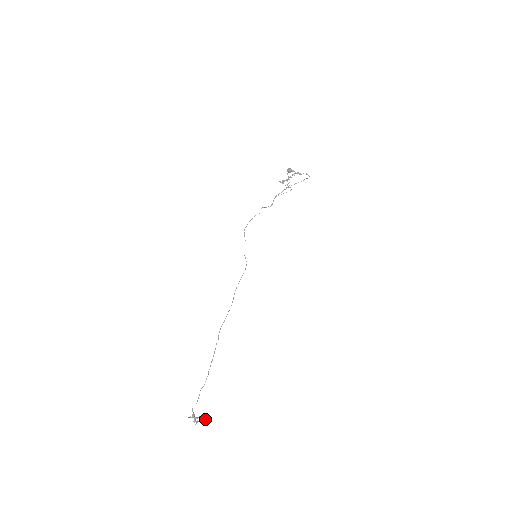
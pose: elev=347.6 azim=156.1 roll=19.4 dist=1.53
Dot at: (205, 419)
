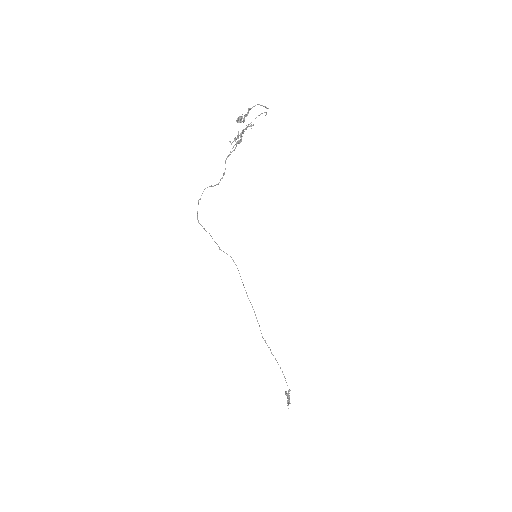
Dot at: occluded
